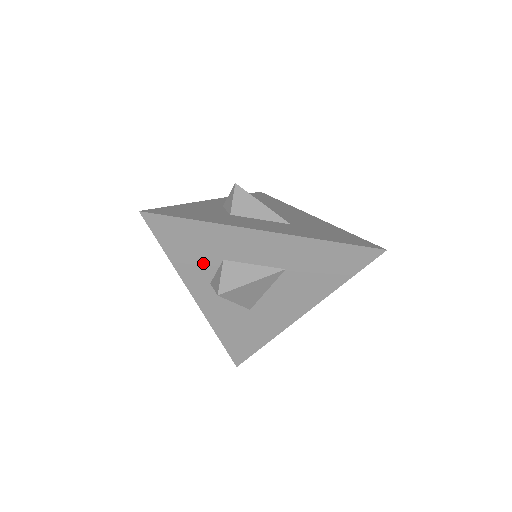
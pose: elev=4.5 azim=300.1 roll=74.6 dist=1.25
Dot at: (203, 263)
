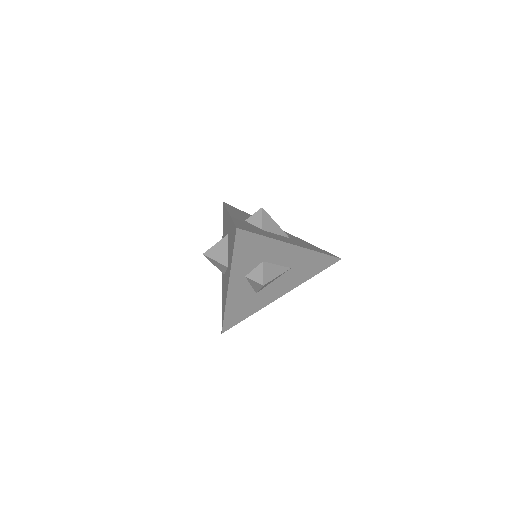
Dot at: (250, 263)
